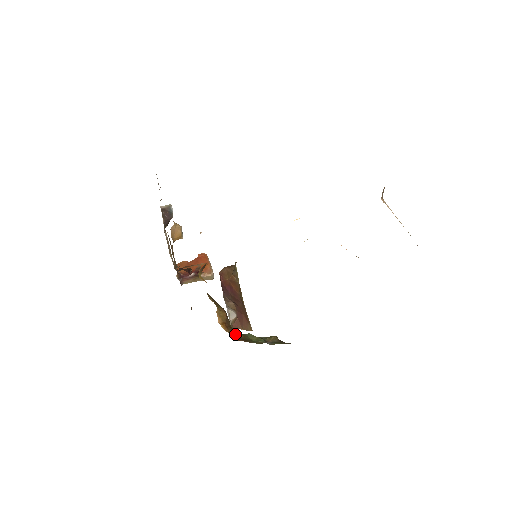
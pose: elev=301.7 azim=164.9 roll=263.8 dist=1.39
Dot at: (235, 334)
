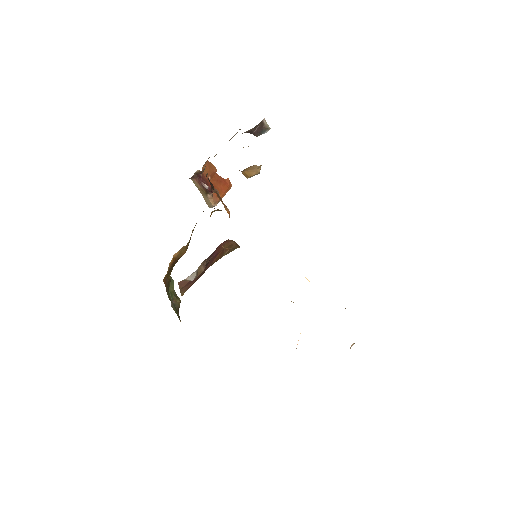
Dot at: (169, 273)
